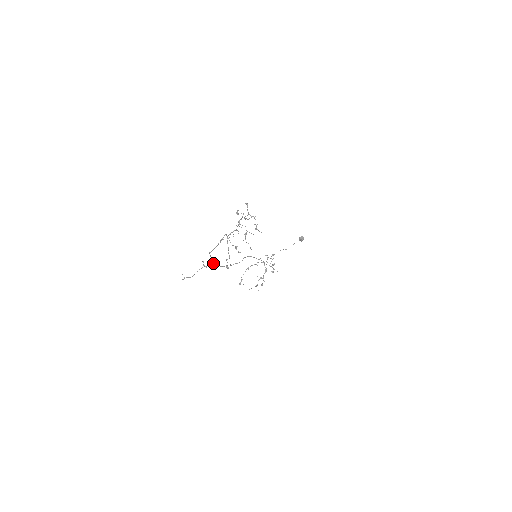
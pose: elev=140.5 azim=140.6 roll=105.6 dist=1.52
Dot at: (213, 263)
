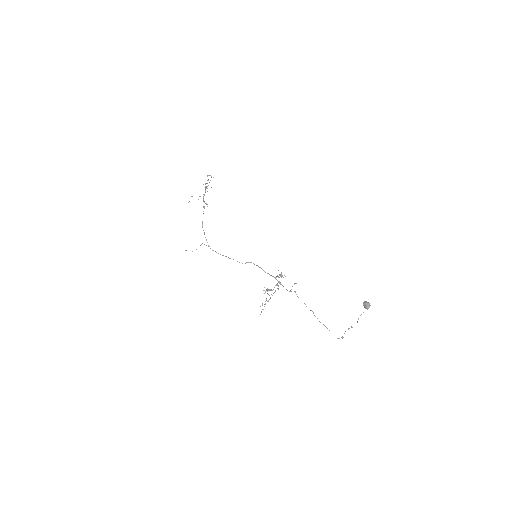
Dot at: (206, 240)
